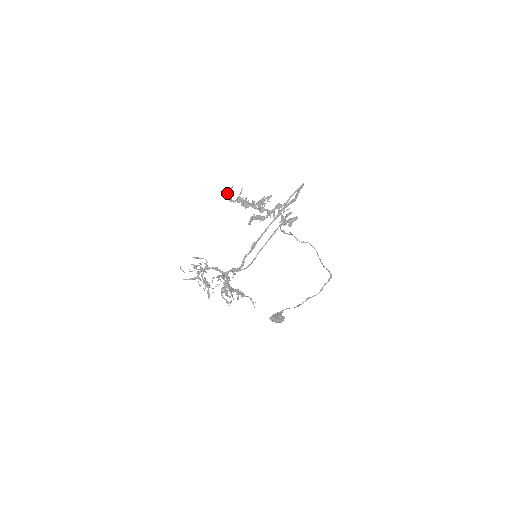
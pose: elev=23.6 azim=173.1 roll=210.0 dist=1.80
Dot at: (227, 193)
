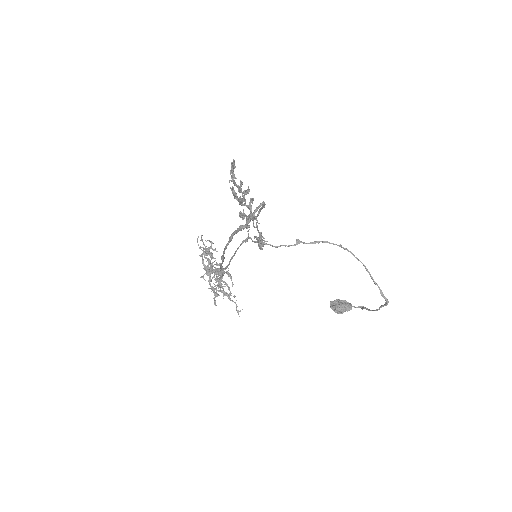
Dot at: (231, 165)
